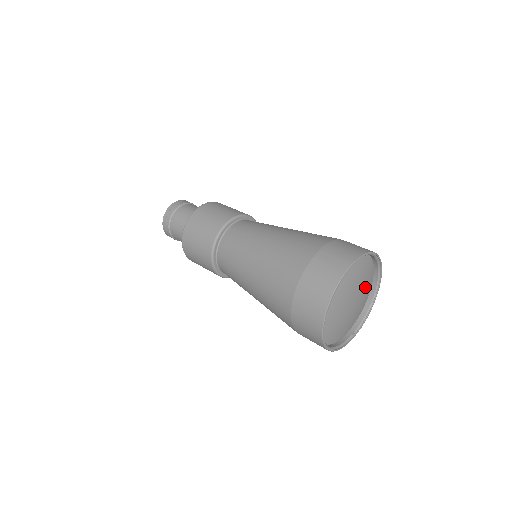
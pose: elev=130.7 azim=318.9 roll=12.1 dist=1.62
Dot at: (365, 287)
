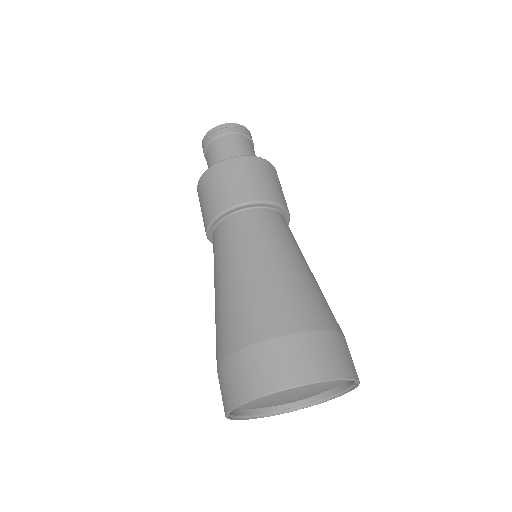
Dot at: (324, 389)
